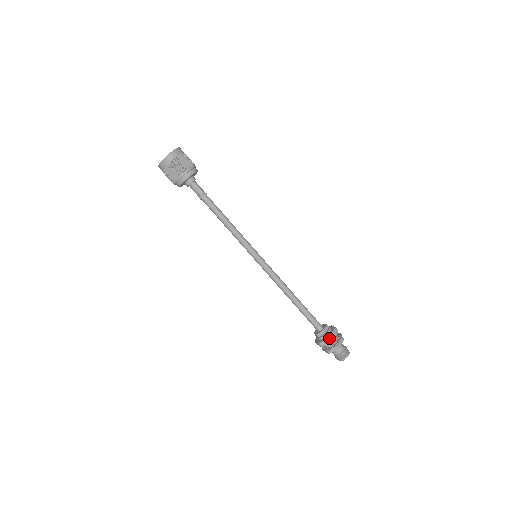
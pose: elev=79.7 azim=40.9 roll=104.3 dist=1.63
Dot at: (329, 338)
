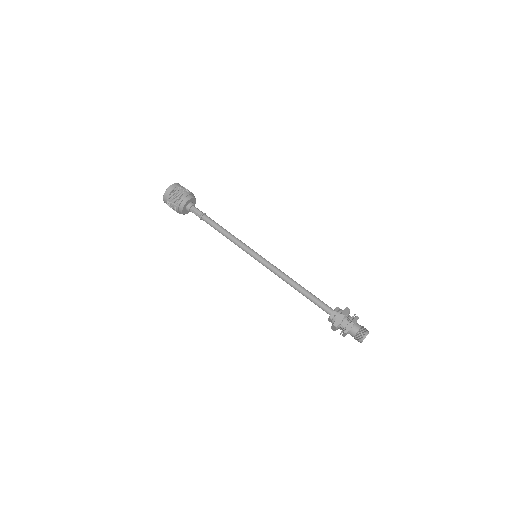
Dot at: (341, 315)
